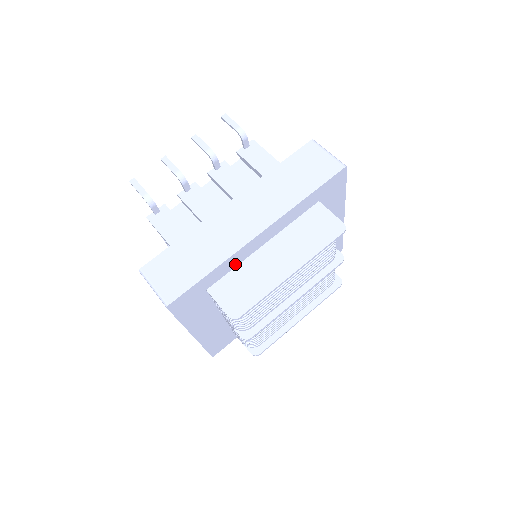
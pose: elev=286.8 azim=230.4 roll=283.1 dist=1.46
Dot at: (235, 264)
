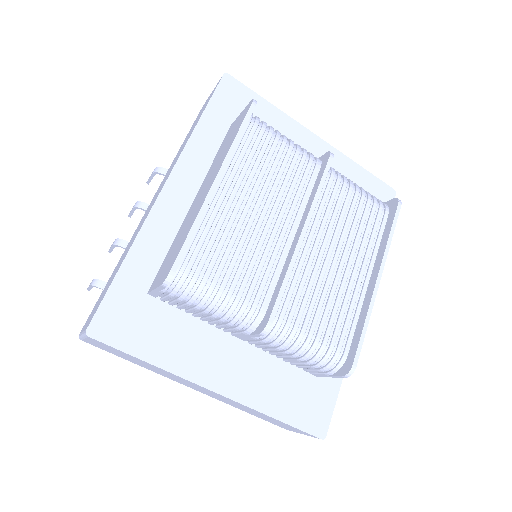
Dot at: (166, 242)
